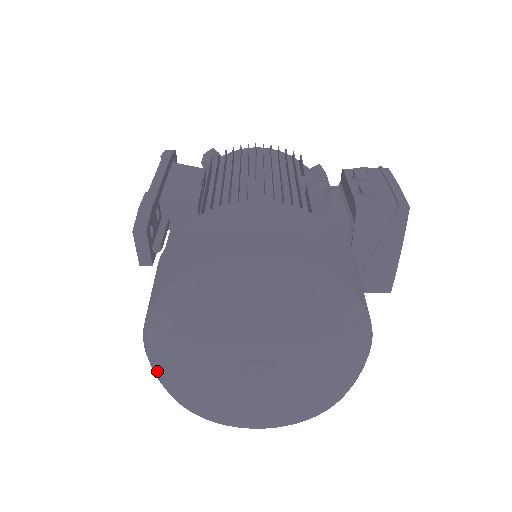
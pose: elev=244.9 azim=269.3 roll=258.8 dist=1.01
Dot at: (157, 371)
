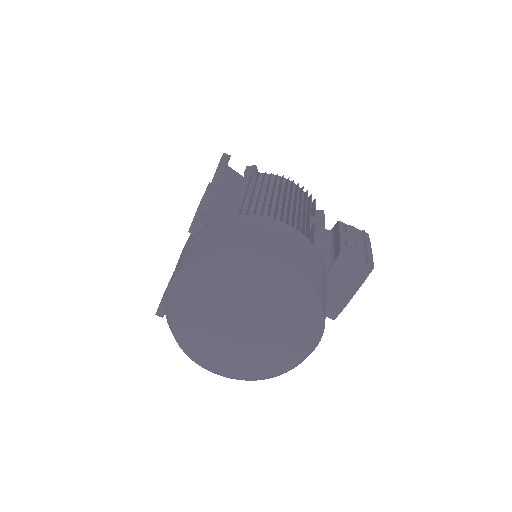
Dot at: (174, 307)
